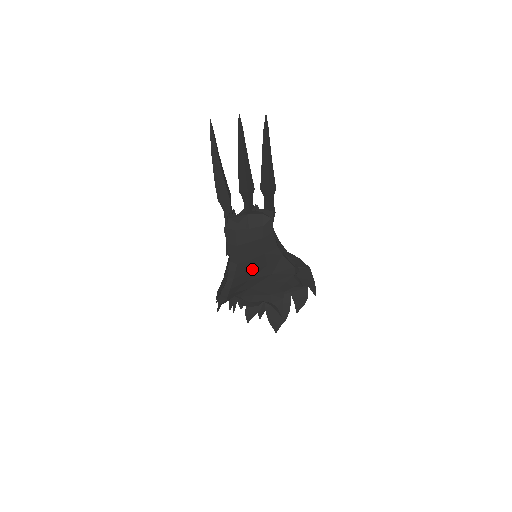
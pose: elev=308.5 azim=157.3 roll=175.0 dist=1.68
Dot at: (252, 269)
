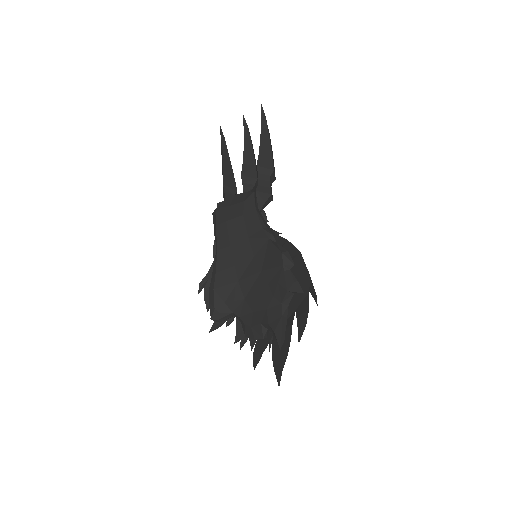
Dot at: (237, 262)
